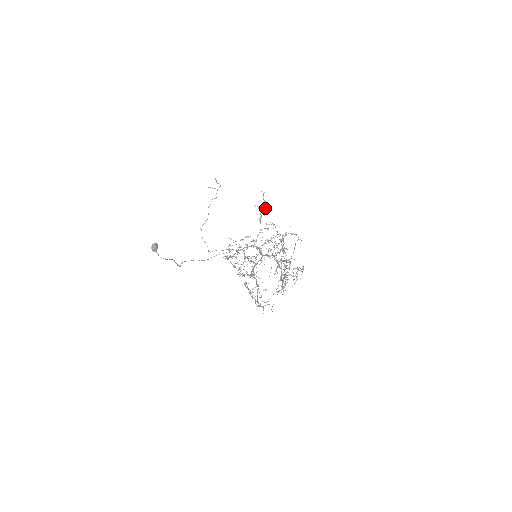
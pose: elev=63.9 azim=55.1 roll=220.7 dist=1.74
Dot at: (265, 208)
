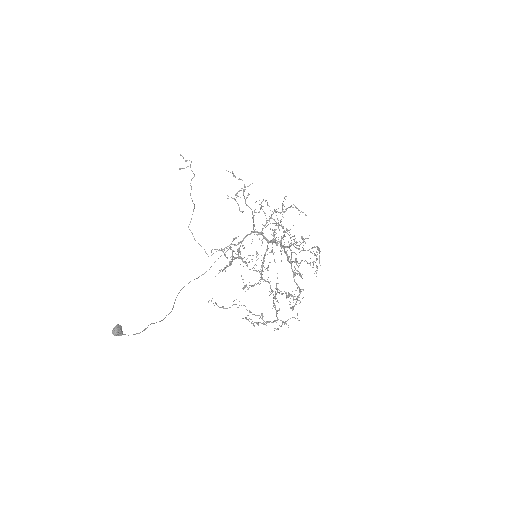
Dot at: (244, 187)
